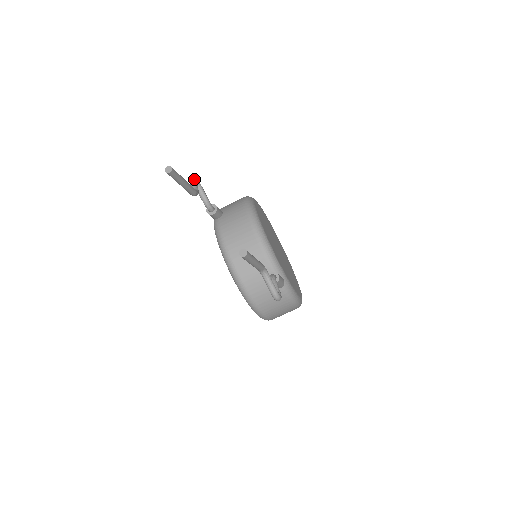
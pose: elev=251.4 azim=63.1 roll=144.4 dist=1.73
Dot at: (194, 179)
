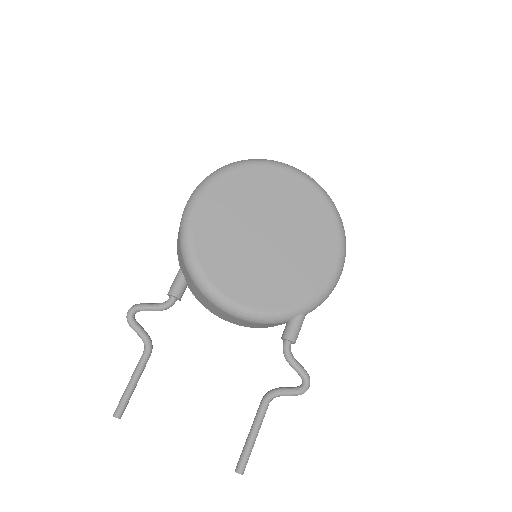
Dot at: (131, 326)
